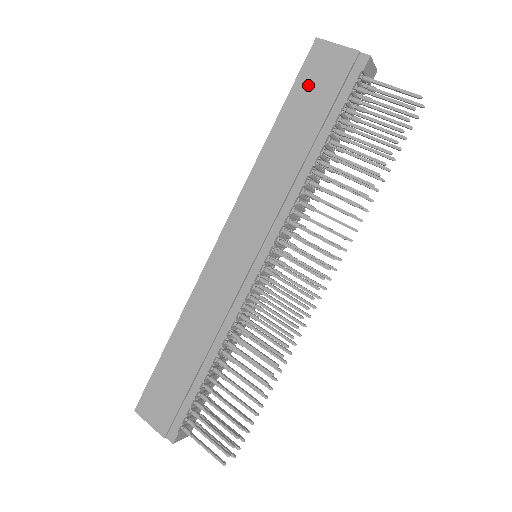
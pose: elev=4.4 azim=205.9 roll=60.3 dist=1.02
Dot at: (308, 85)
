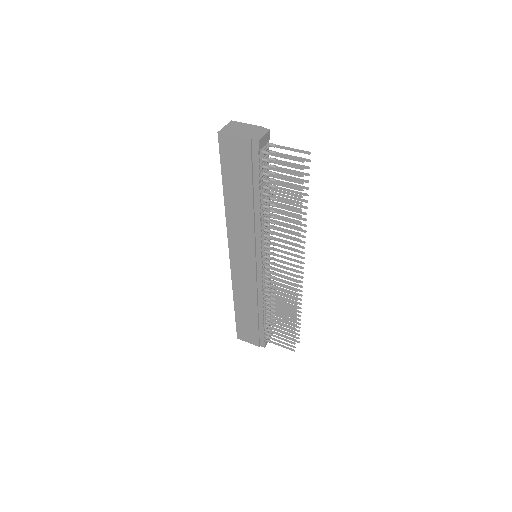
Dot at: (230, 165)
